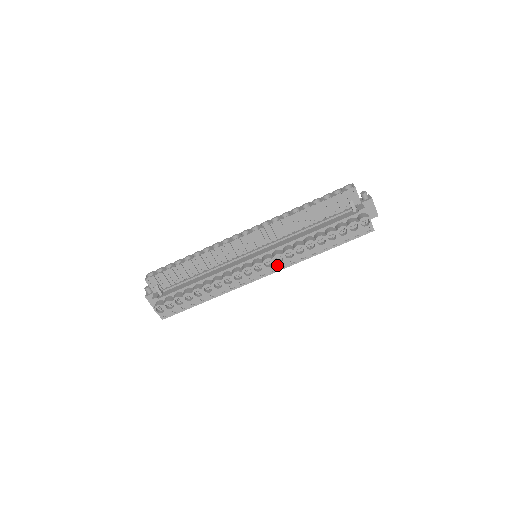
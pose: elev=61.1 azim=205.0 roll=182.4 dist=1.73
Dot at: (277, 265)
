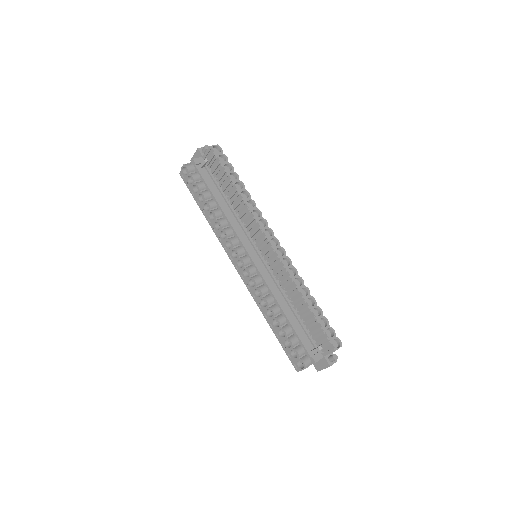
Dot at: (248, 281)
